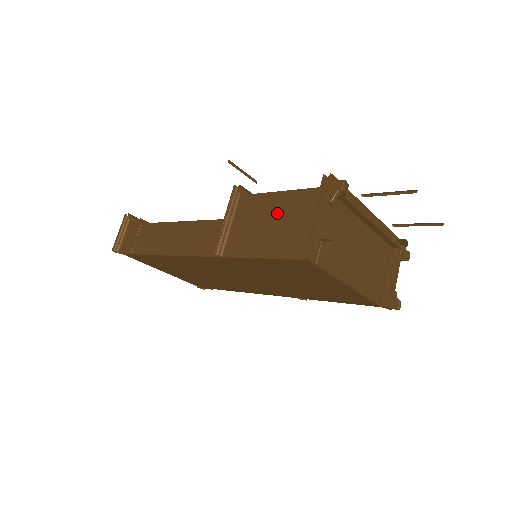
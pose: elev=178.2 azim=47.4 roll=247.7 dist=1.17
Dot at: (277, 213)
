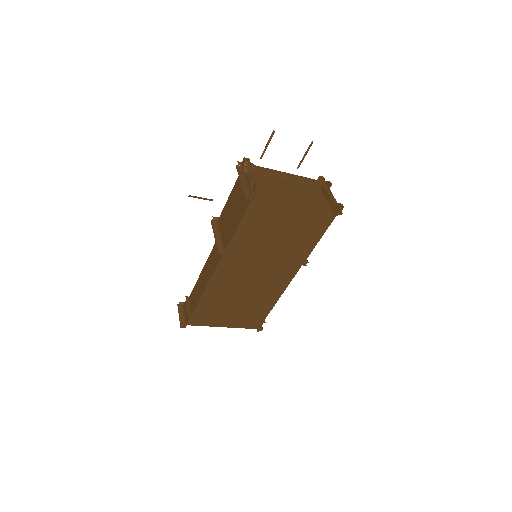
Dot at: (232, 205)
